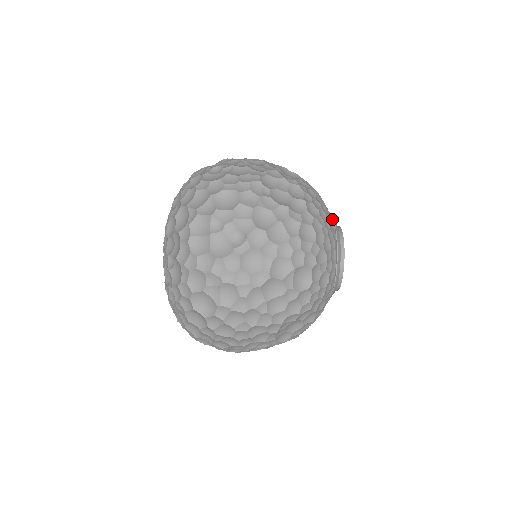
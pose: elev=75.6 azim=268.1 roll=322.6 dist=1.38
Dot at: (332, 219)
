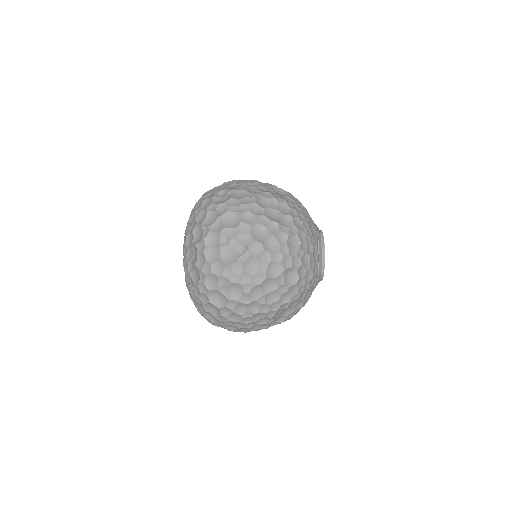
Dot at: (314, 226)
